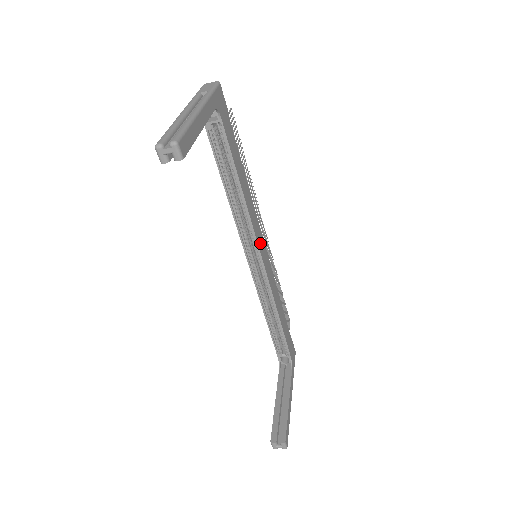
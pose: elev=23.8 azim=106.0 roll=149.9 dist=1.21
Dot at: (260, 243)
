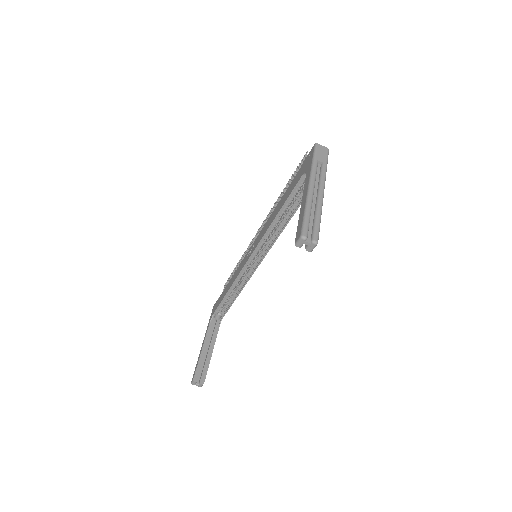
Dot at: occluded
